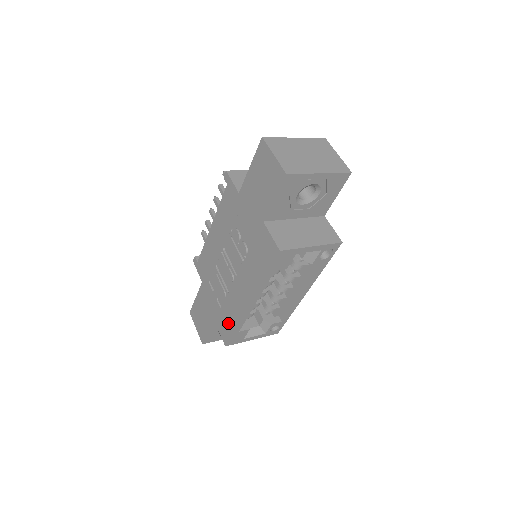
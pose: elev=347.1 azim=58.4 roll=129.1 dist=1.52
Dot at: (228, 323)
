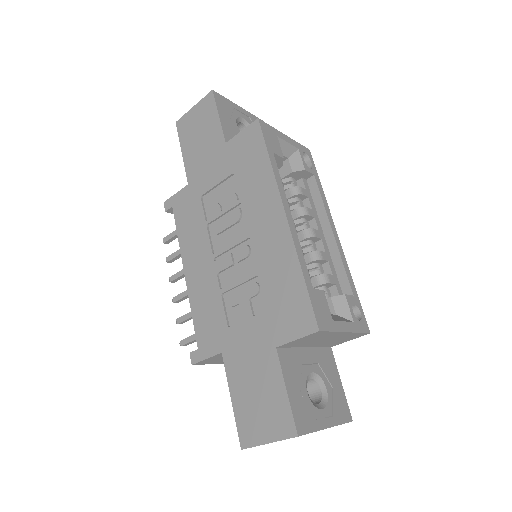
Dot at: (290, 295)
